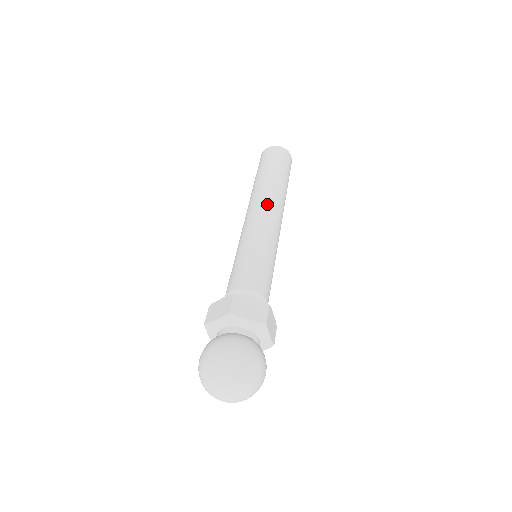
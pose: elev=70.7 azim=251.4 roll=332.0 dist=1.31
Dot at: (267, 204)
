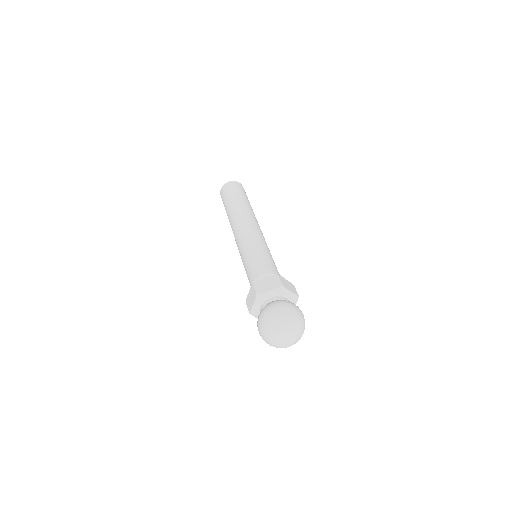
Dot at: (242, 221)
